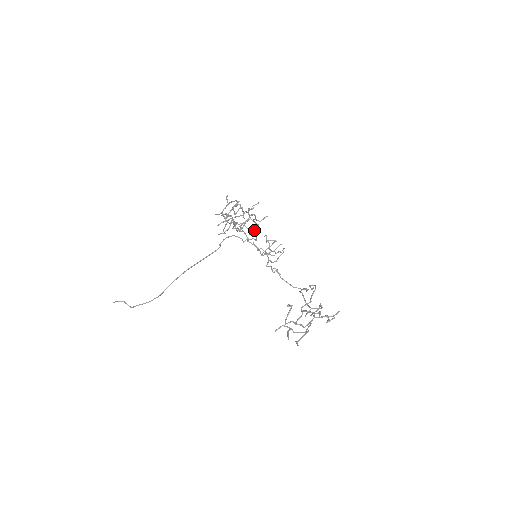
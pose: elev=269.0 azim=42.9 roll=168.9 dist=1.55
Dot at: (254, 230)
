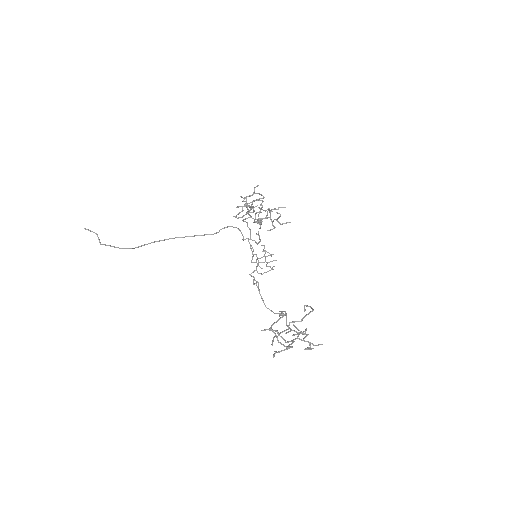
Dot at: (269, 230)
